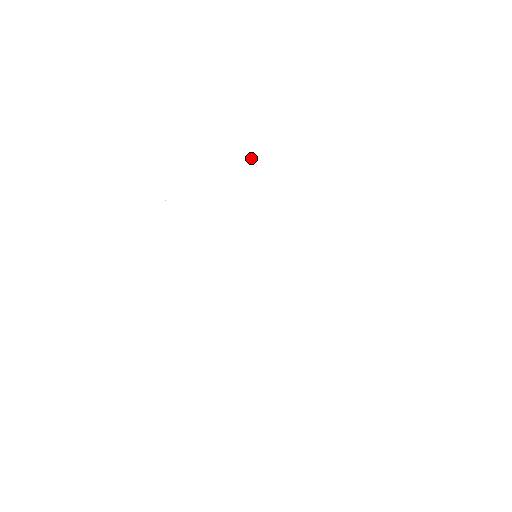
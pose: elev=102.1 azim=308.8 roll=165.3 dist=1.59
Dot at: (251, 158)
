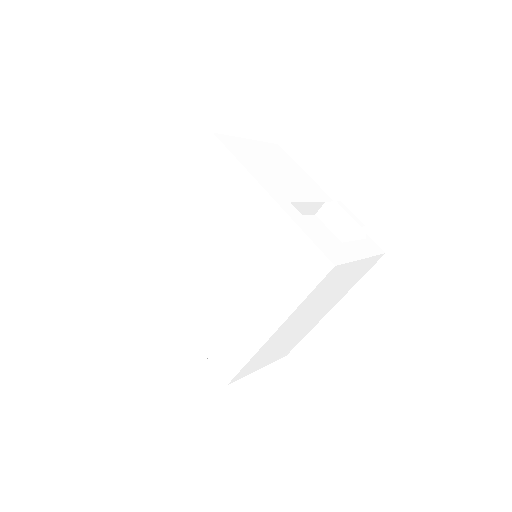
Dot at: (199, 178)
